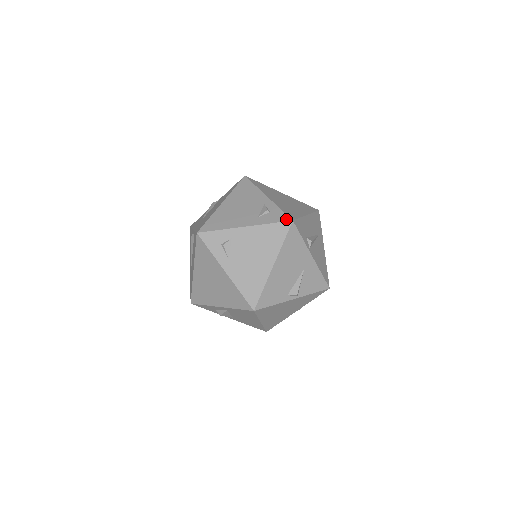
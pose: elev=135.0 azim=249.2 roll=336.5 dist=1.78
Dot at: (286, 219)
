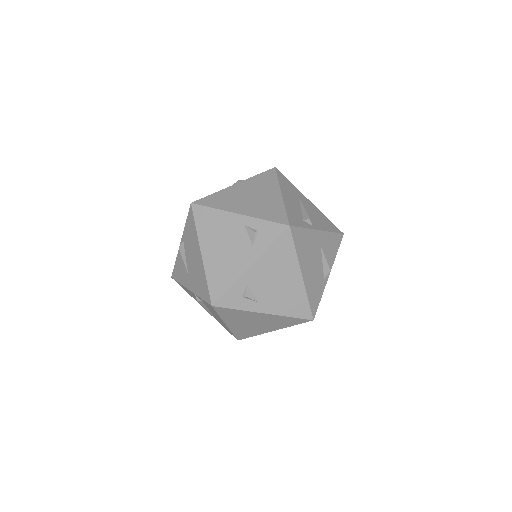
Dot at: (282, 229)
